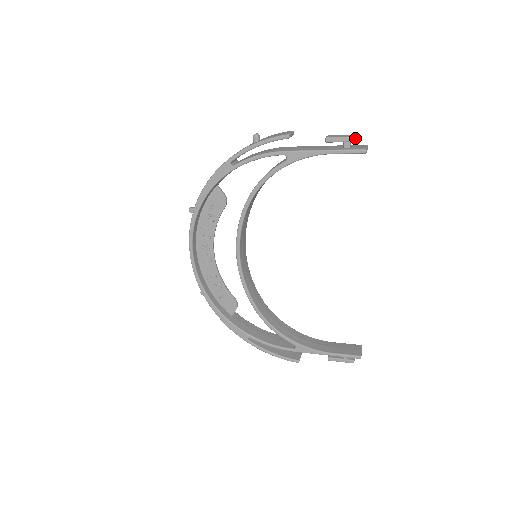
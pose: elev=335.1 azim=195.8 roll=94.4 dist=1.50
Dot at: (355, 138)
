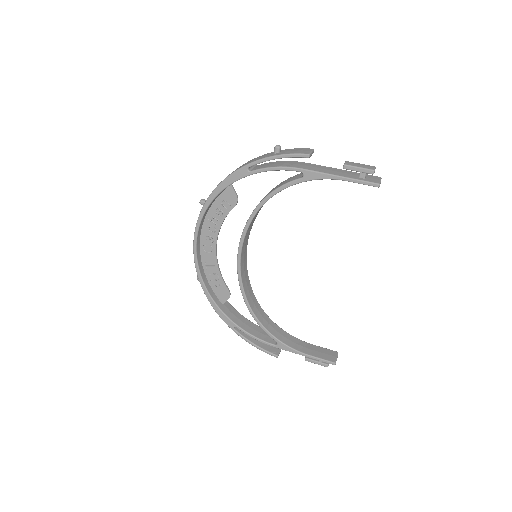
Dot at: (371, 171)
